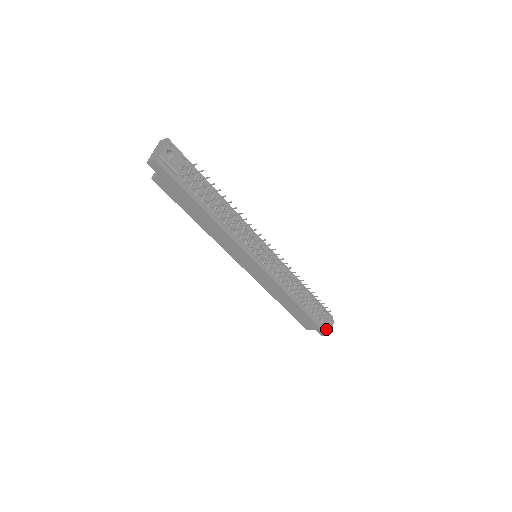
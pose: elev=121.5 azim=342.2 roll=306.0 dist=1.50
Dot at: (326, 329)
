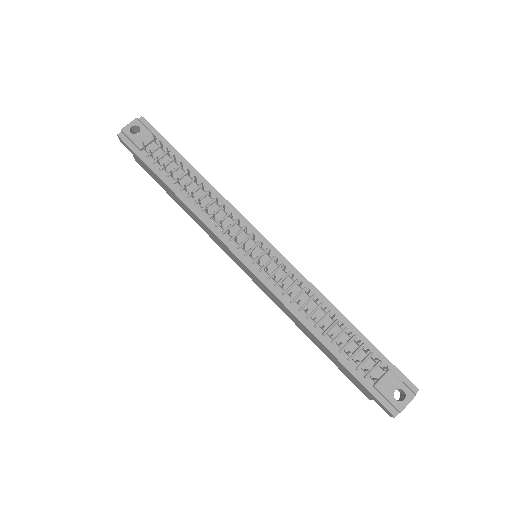
Dot at: (390, 403)
